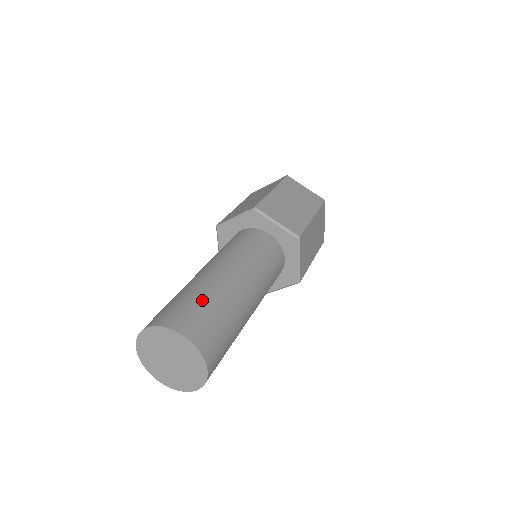
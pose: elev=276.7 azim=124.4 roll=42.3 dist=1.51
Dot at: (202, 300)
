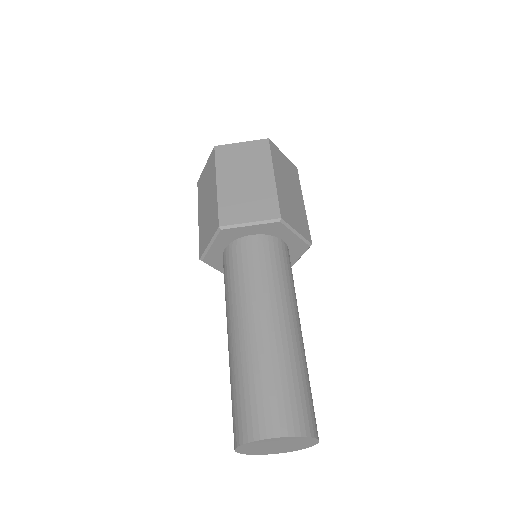
Dot at: (257, 381)
